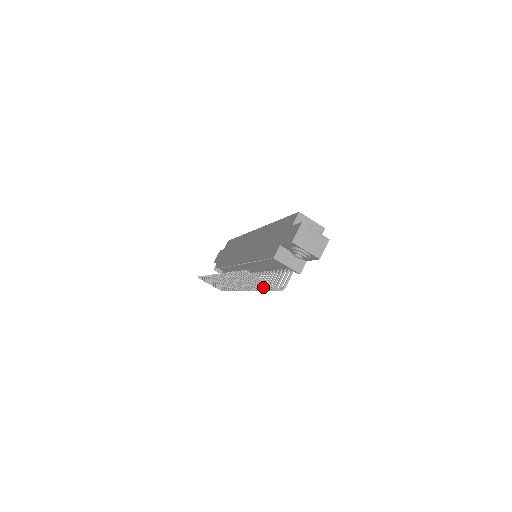
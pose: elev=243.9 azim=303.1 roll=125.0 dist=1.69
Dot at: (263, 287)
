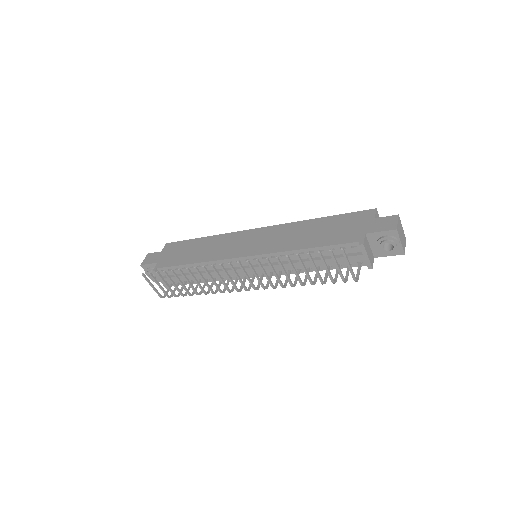
Dot at: (321, 278)
